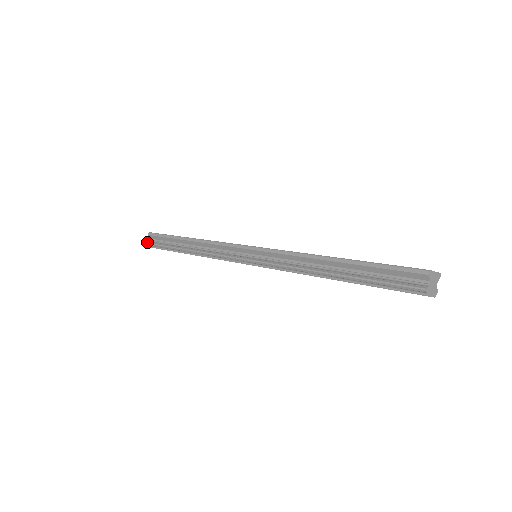
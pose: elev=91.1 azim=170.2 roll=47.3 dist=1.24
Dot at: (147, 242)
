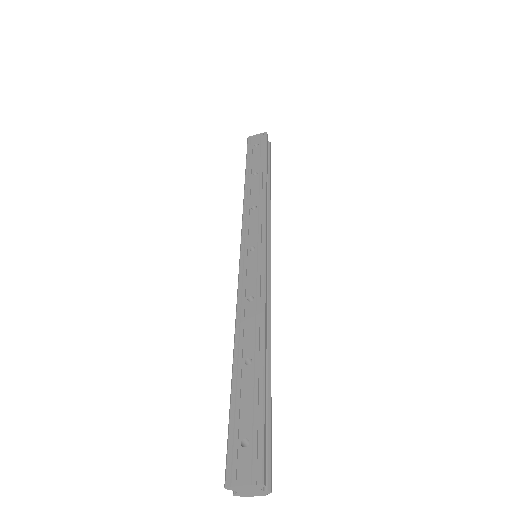
Dot at: occluded
